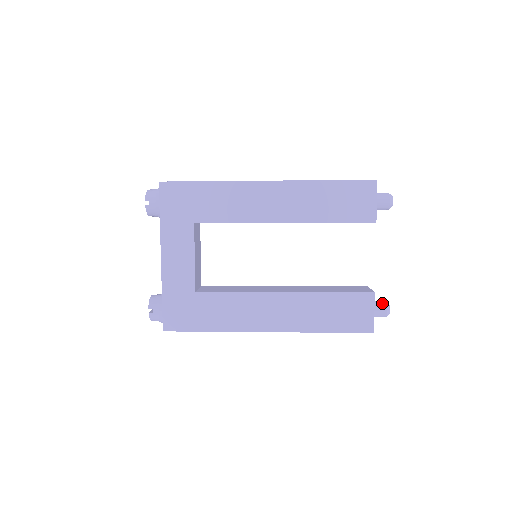
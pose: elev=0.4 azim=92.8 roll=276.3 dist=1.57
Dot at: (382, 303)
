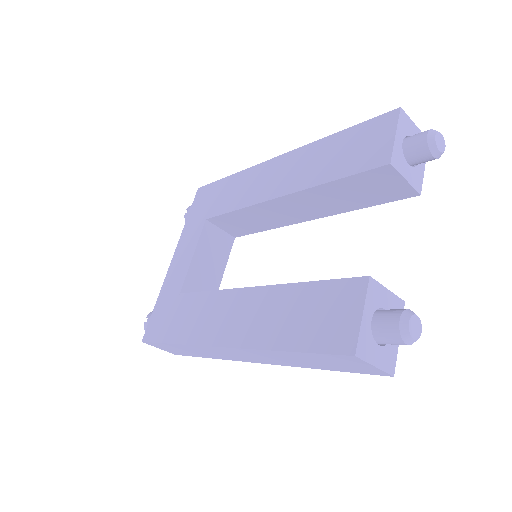
Dot at: (397, 309)
